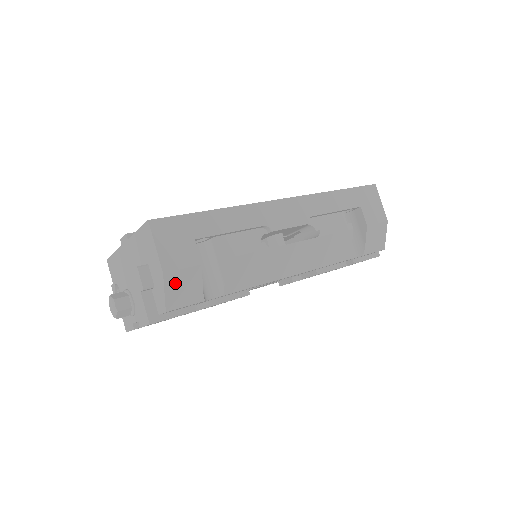
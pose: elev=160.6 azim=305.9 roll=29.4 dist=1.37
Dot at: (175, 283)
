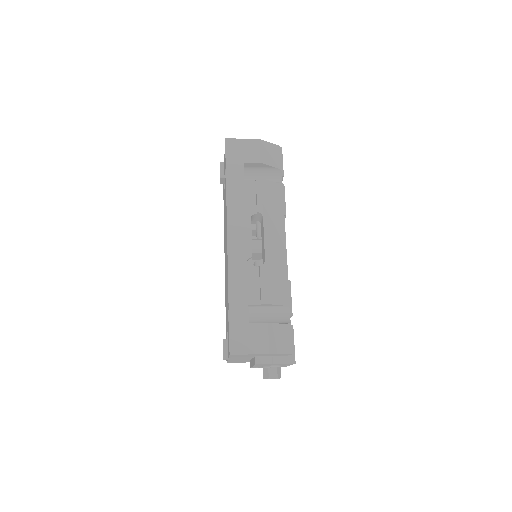
Dot at: (276, 345)
